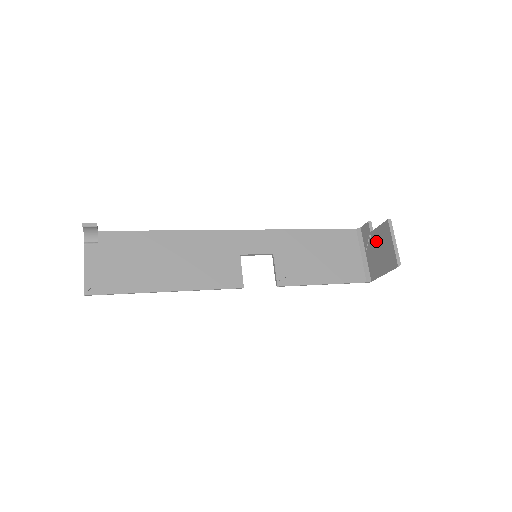
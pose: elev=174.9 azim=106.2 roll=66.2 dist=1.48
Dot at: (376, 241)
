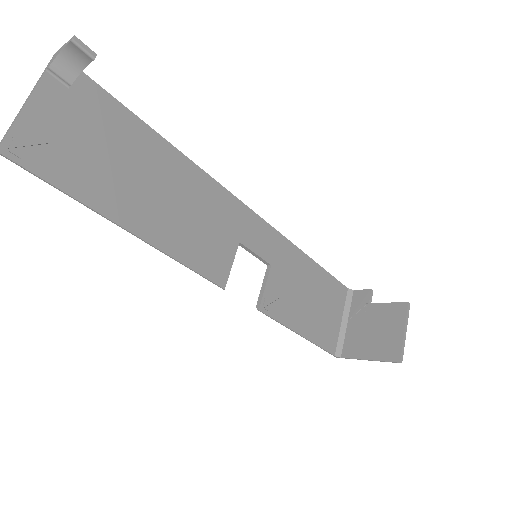
Dot at: (374, 317)
